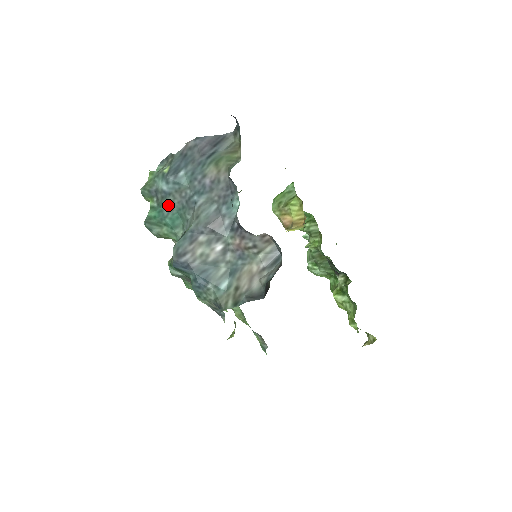
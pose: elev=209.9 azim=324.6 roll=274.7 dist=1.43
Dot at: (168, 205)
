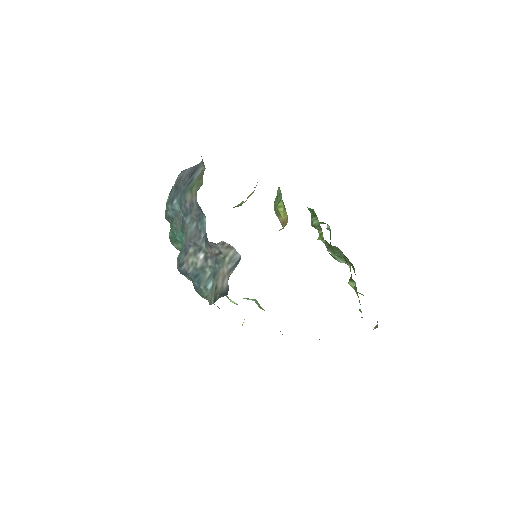
Dot at: (175, 227)
